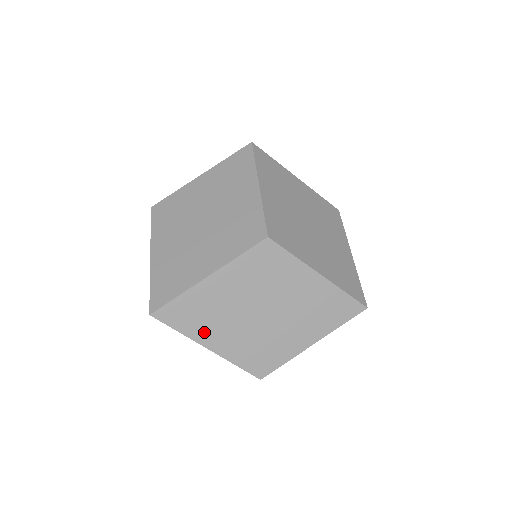
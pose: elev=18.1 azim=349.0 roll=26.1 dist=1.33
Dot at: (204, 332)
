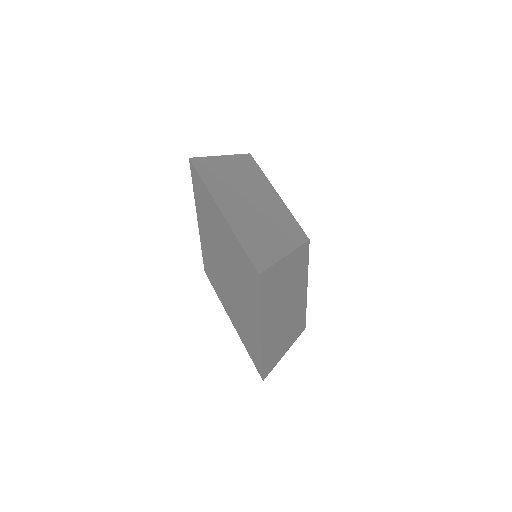
Dot at: (267, 313)
